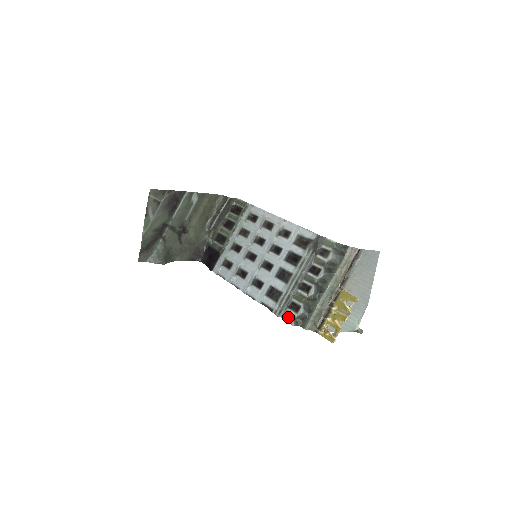
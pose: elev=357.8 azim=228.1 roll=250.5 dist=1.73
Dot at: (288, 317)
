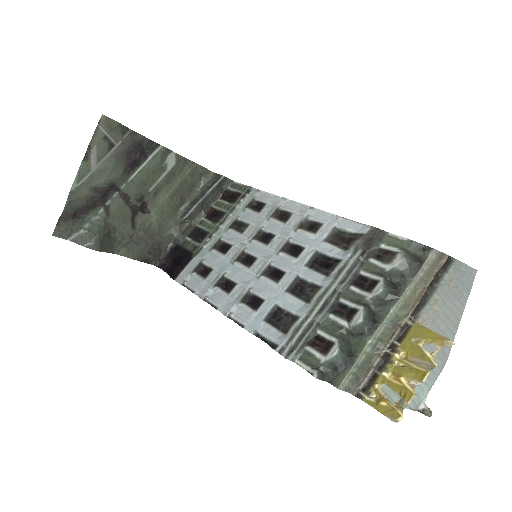
Dot at: (306, 361)
